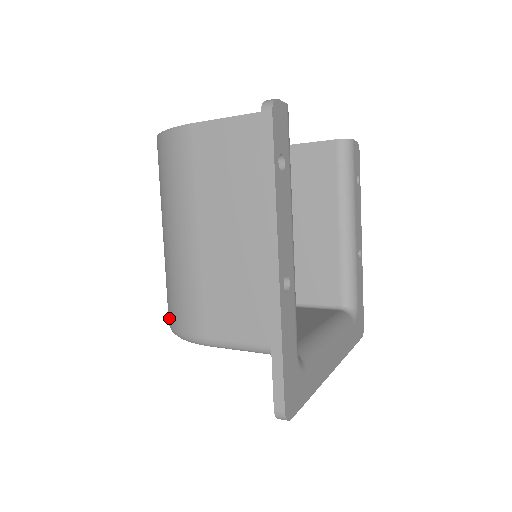
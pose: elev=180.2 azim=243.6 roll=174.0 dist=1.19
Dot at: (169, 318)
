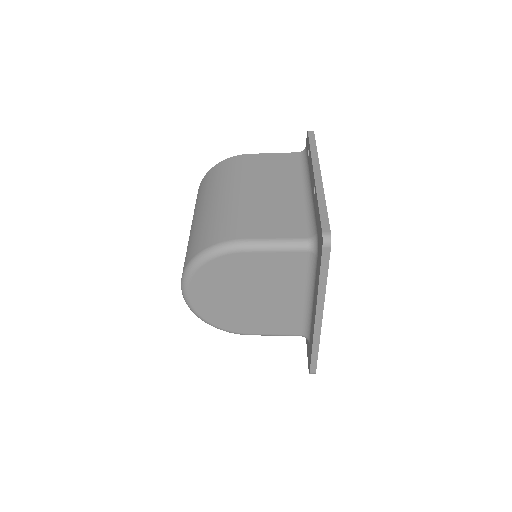
Dot at: (197, 249)
